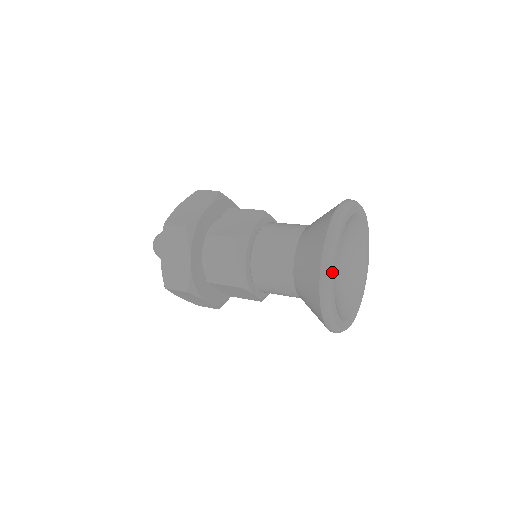
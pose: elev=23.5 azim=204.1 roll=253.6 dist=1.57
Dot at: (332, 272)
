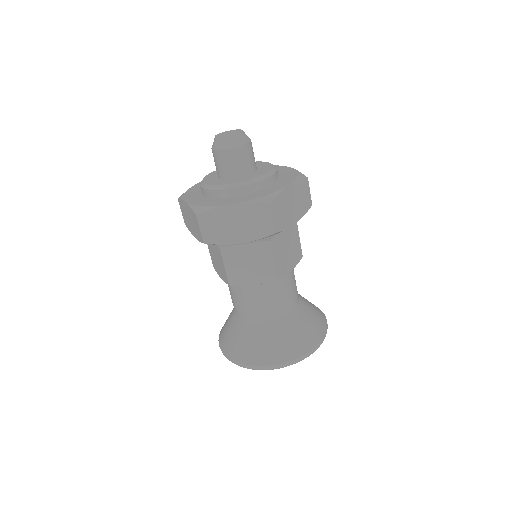
Dot at: occluded
